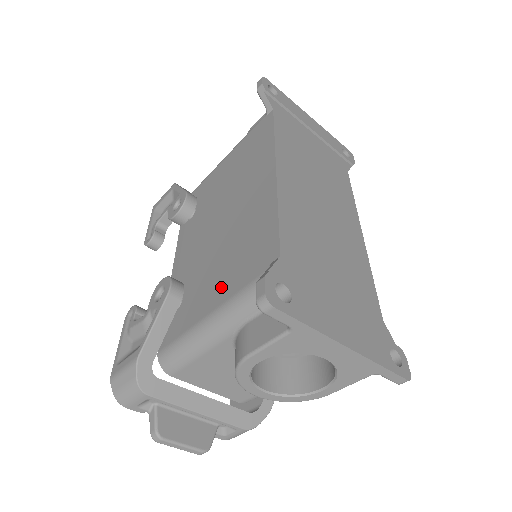
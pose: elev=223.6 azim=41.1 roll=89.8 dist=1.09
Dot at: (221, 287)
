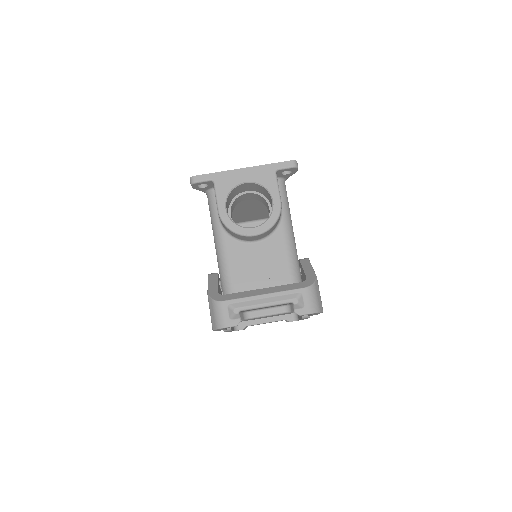
Dot at: occluded
